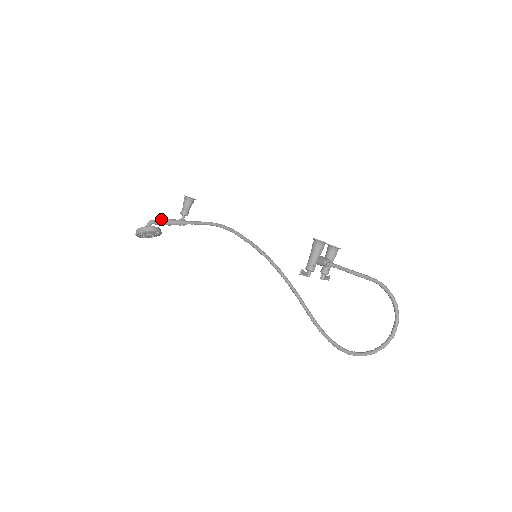
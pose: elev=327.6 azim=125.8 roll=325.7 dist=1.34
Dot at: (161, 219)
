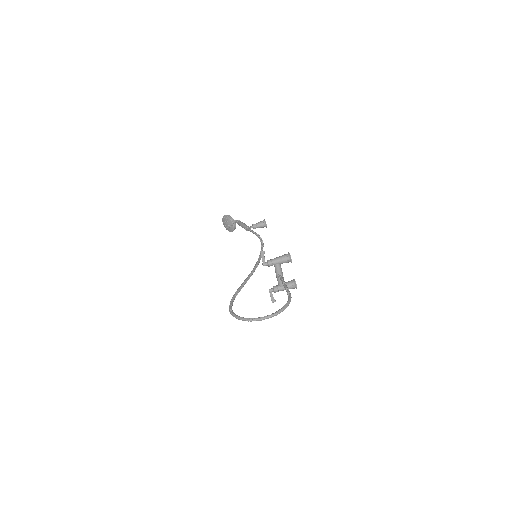
Dot at: occluded
